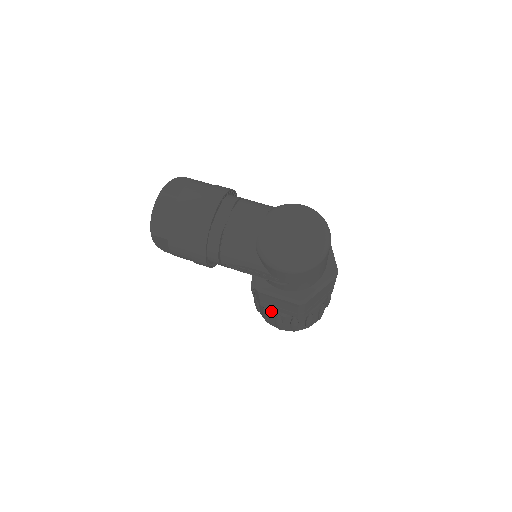
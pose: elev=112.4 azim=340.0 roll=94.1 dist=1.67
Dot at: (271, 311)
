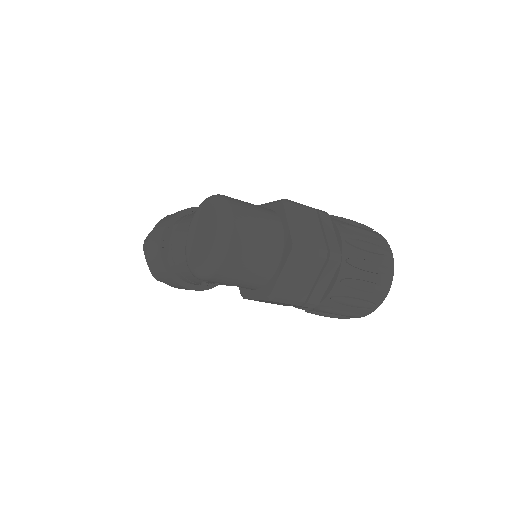
Dot at: occluded
